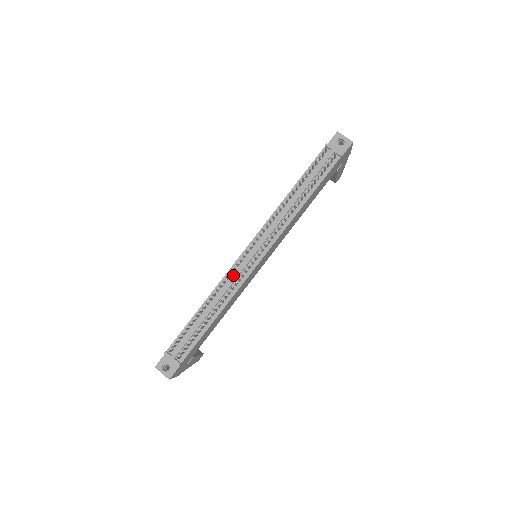
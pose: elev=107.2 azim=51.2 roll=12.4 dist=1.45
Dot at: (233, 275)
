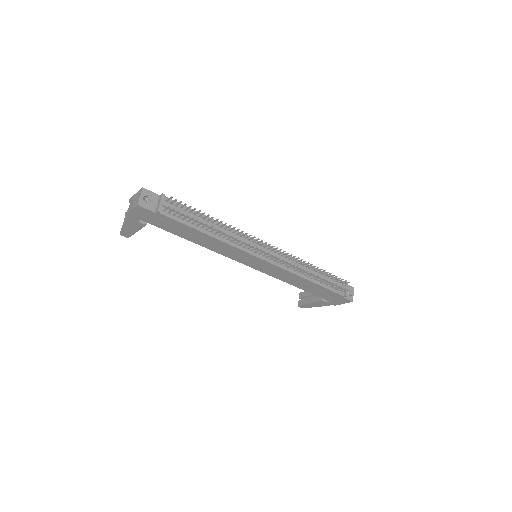
Dot at: (245, 240)
